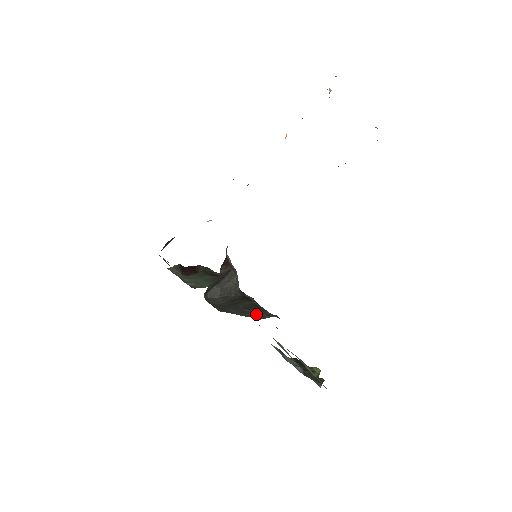
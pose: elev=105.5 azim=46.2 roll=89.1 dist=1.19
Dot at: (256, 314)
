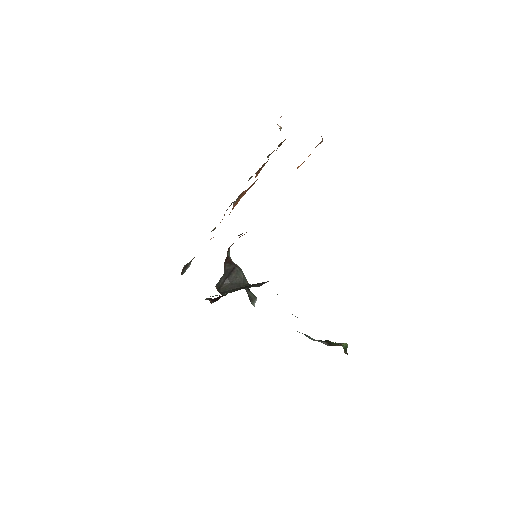
Dot at: (257, 285)
